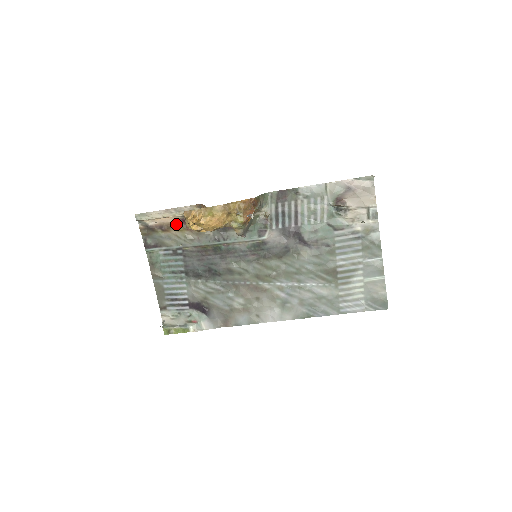
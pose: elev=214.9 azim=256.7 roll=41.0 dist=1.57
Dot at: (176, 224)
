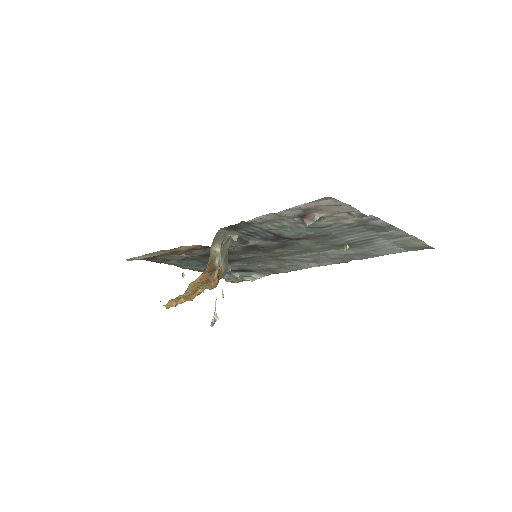
Dot at: (163, 254)
